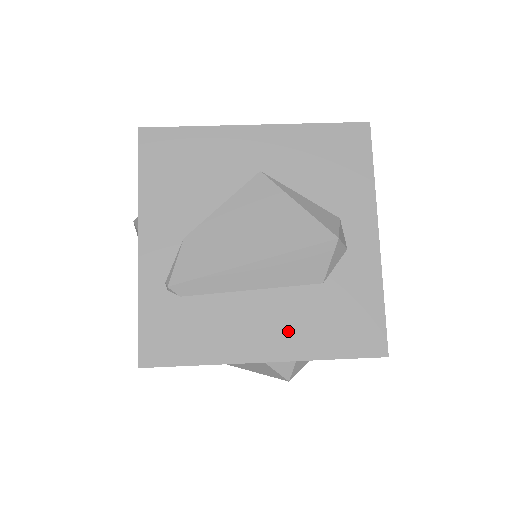
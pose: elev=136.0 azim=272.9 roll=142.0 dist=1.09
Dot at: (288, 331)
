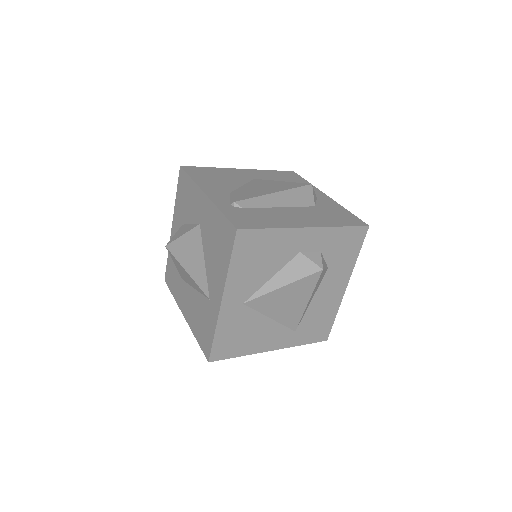
Dot at: (312, 218)
